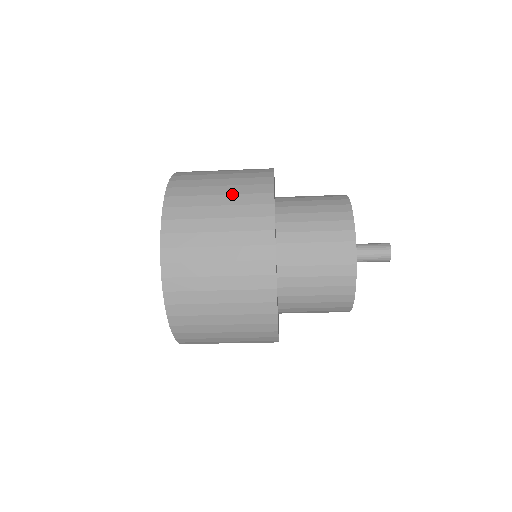
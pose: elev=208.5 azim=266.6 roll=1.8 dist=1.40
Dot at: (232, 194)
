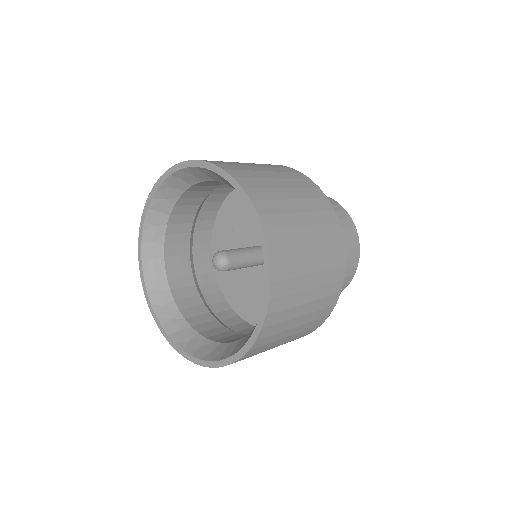
Dot at: (311, 313)
